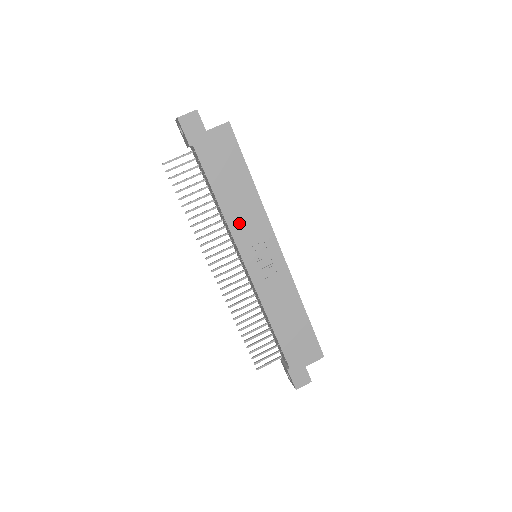
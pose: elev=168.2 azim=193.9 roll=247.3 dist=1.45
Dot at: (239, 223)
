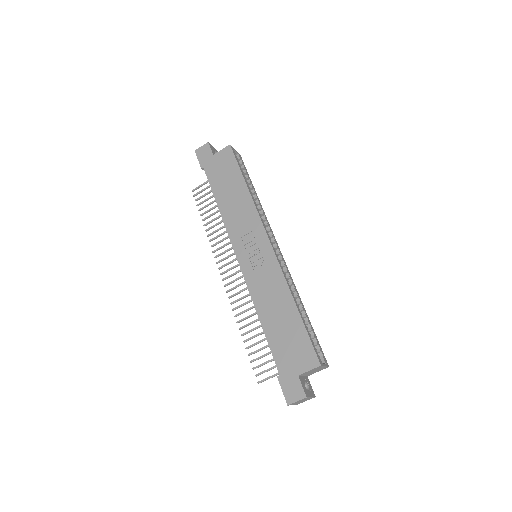
Dot at: (234, 221)
